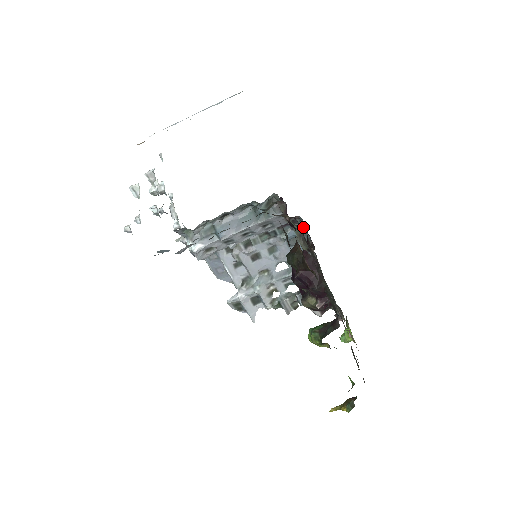
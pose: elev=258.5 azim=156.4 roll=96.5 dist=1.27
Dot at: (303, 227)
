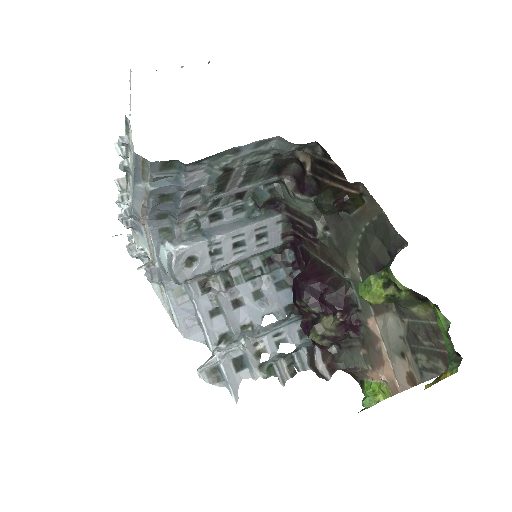
Dot at: (294, 262)
